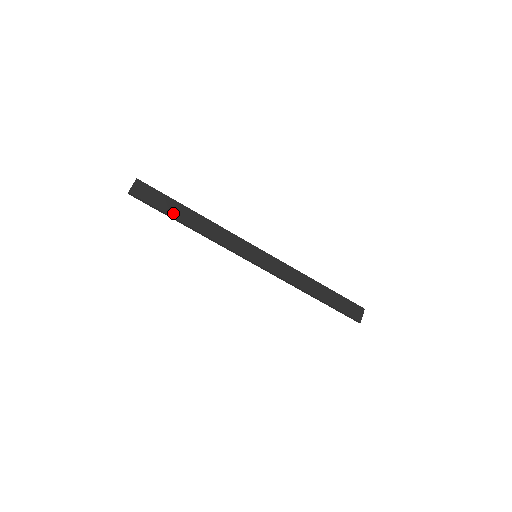
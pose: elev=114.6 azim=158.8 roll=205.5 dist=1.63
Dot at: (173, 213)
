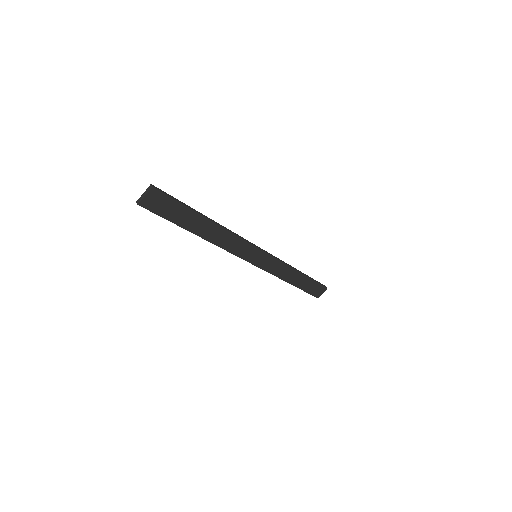
Dot at: (185, 224)
